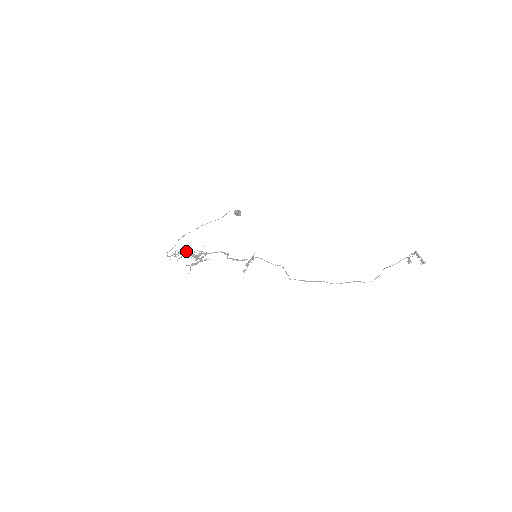
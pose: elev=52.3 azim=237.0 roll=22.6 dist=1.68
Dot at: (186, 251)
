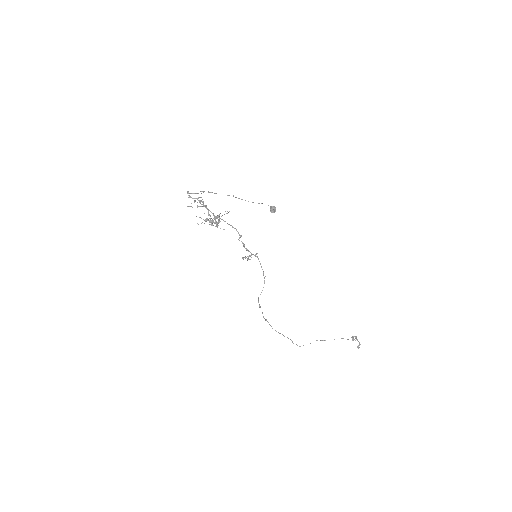
Dot at: occluded
